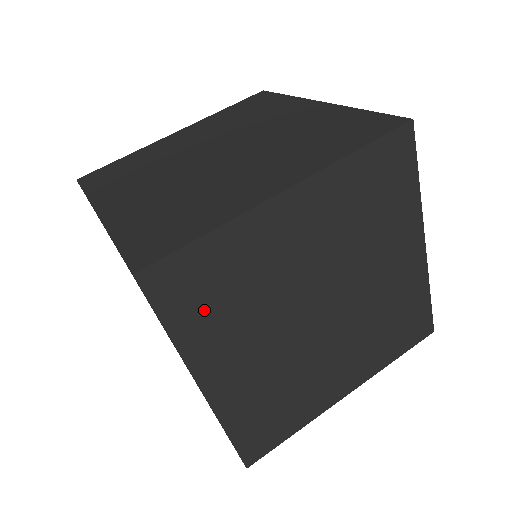
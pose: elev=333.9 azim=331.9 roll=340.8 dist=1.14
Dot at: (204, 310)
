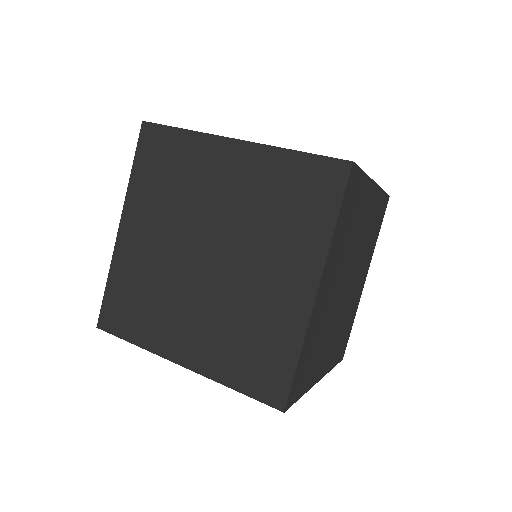
Dot at: (309, 369)
